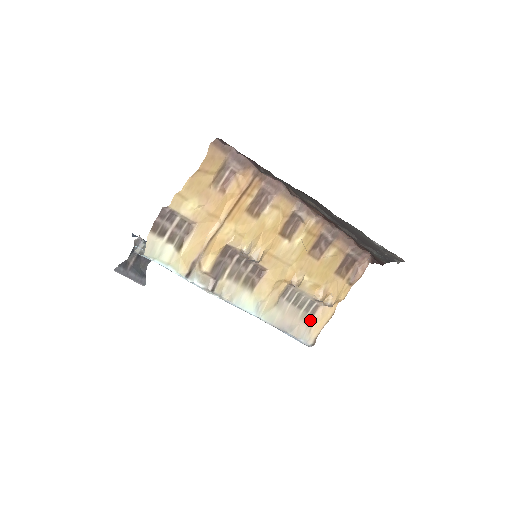
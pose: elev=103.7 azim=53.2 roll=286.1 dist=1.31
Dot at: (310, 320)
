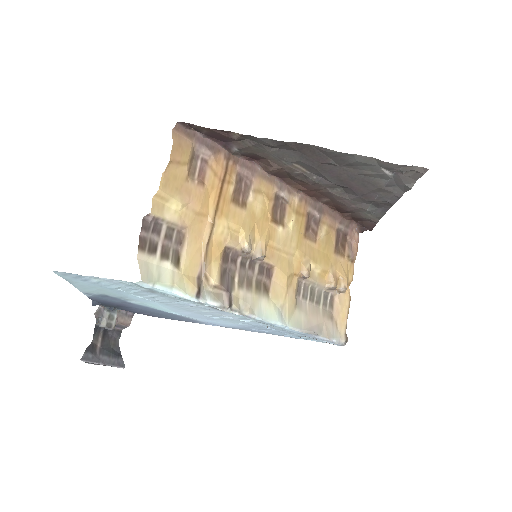
Dot at: (332, 315)
